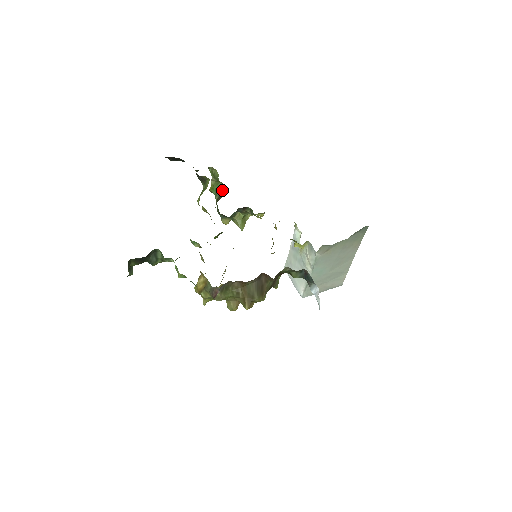
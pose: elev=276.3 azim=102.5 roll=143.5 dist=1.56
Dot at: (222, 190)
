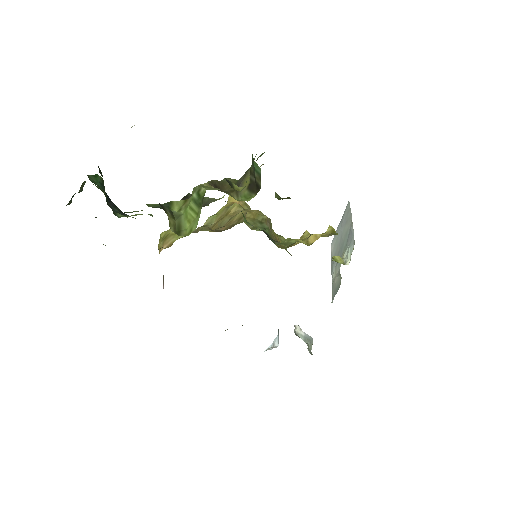
Dot at: (256, 180)
